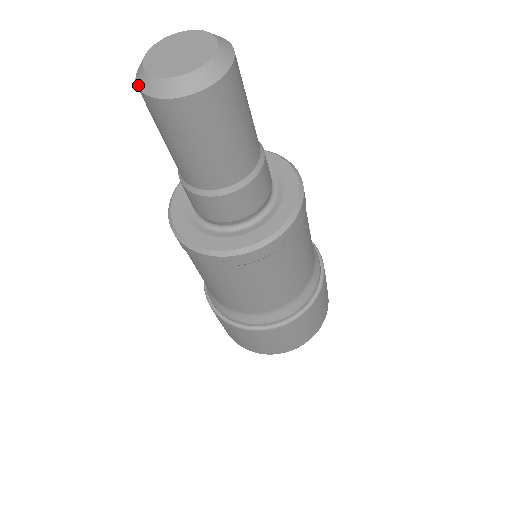
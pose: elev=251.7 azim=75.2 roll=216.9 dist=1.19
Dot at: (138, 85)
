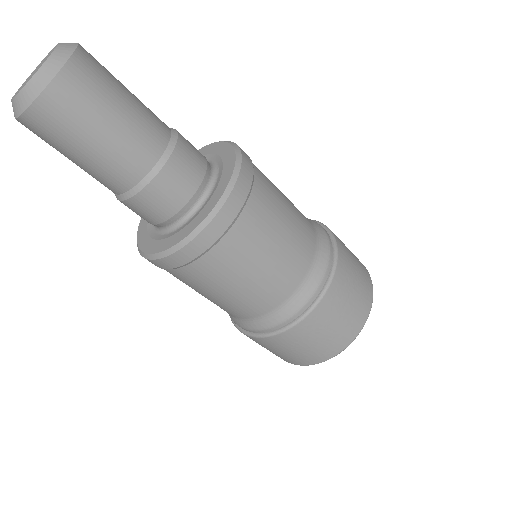
Dot at: (15, 117)
